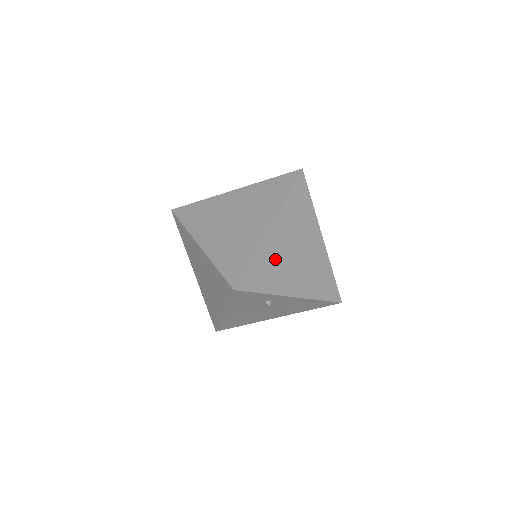
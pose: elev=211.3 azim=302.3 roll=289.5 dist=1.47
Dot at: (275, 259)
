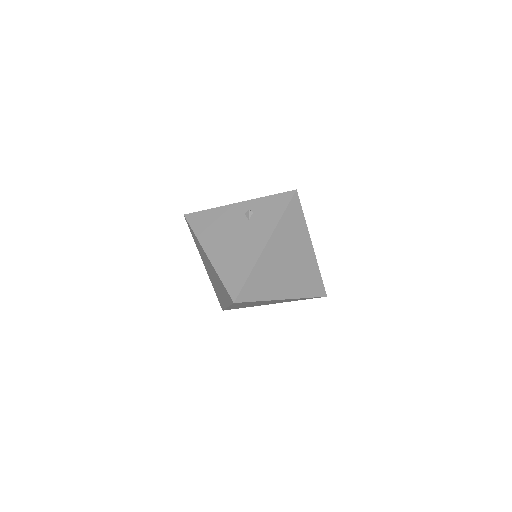
Dot at: (244, 306)
